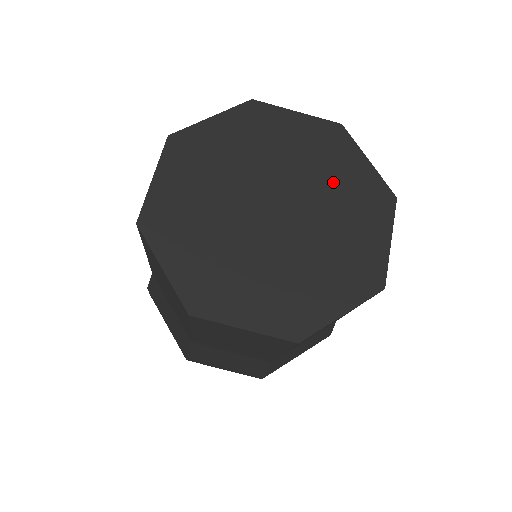
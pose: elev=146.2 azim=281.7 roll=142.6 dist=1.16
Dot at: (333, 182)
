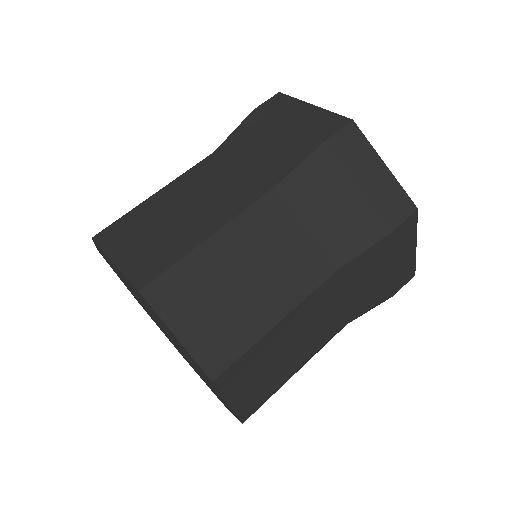
Dot at: (201, 373)
